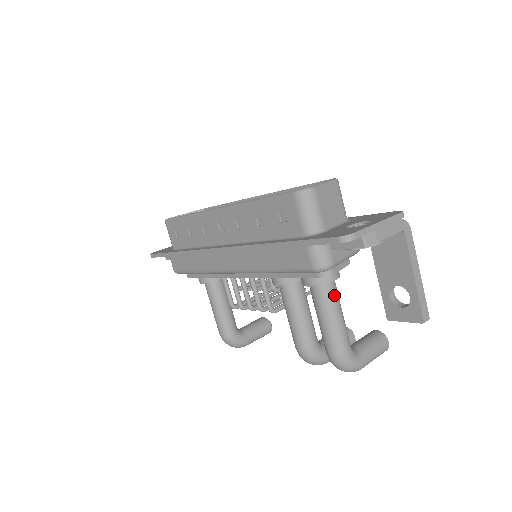
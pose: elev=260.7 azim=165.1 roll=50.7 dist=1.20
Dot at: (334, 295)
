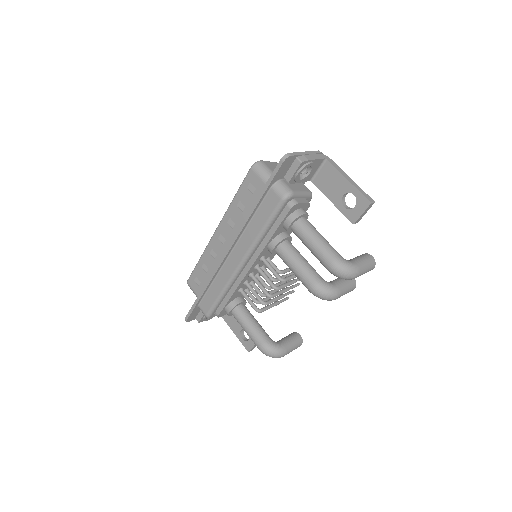
Dot at: (310, 225)
